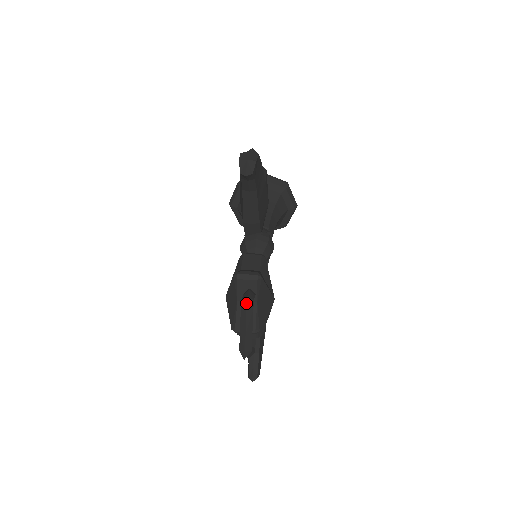
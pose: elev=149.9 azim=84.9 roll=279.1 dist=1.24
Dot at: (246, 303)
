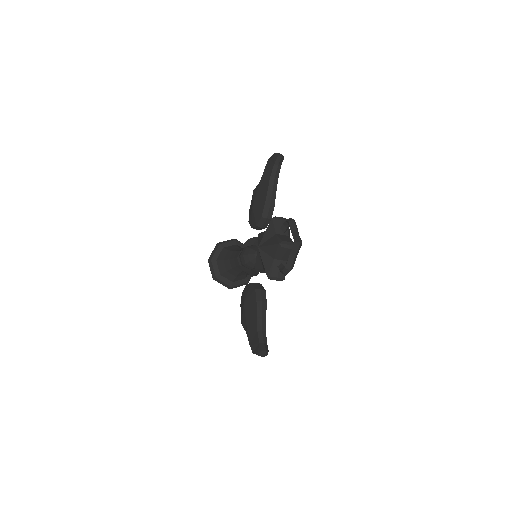
Dot at: (291, 218)
